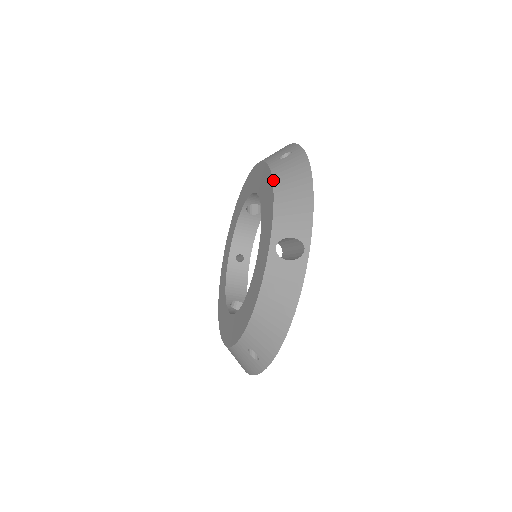
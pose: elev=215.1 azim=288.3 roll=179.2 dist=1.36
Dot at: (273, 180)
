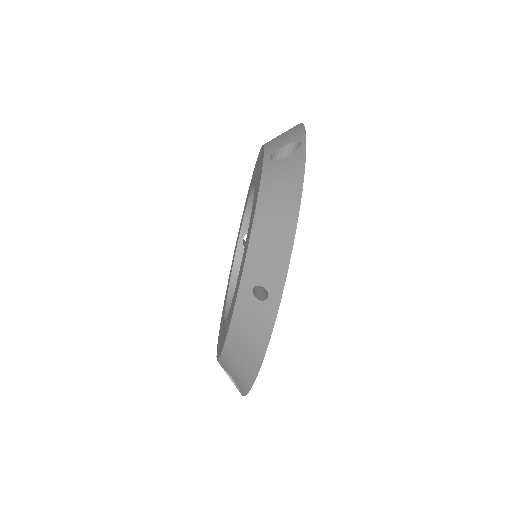
Dot at: occluded
